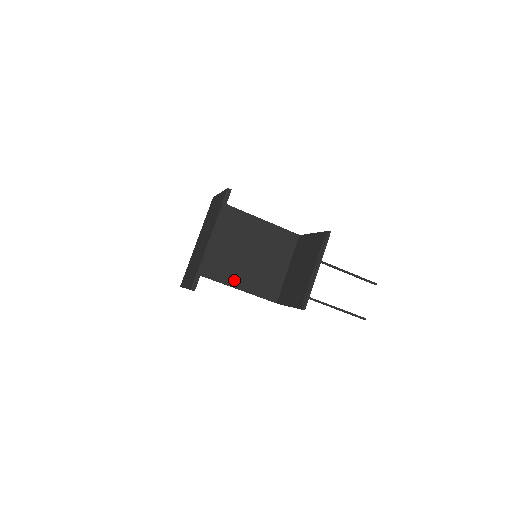
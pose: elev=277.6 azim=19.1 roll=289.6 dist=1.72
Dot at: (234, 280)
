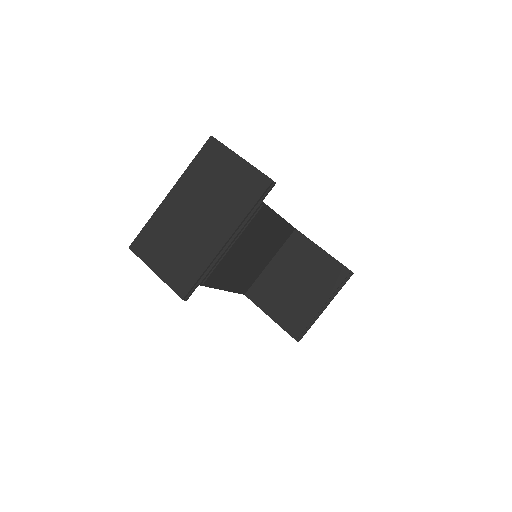
Dot at: (227, 283)
